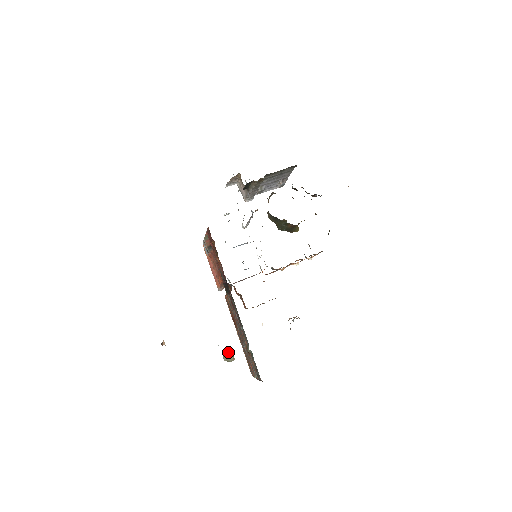
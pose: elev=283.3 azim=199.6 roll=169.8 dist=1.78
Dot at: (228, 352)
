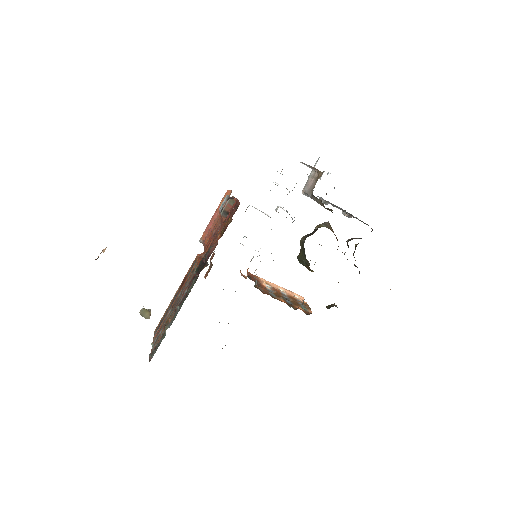
Dot at: (149, 311)
